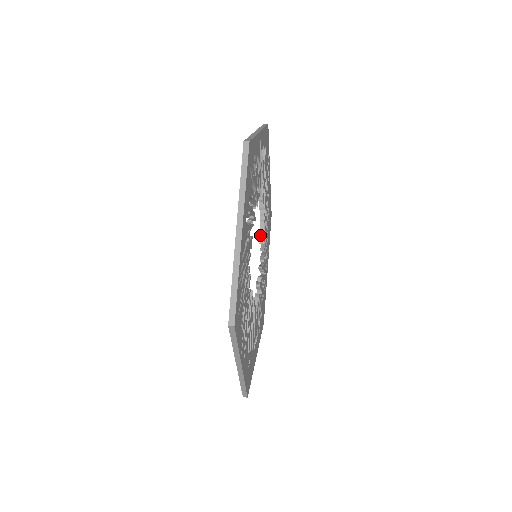
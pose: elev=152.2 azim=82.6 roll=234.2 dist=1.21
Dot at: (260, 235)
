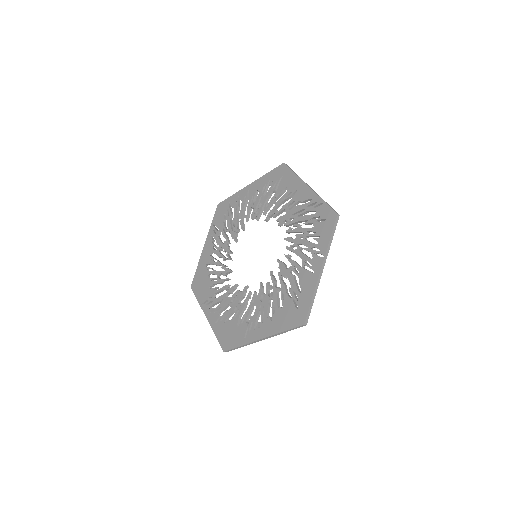
Dot at: (227, 268)
